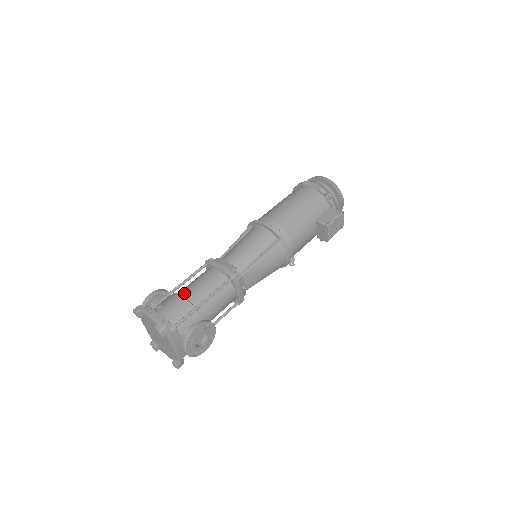
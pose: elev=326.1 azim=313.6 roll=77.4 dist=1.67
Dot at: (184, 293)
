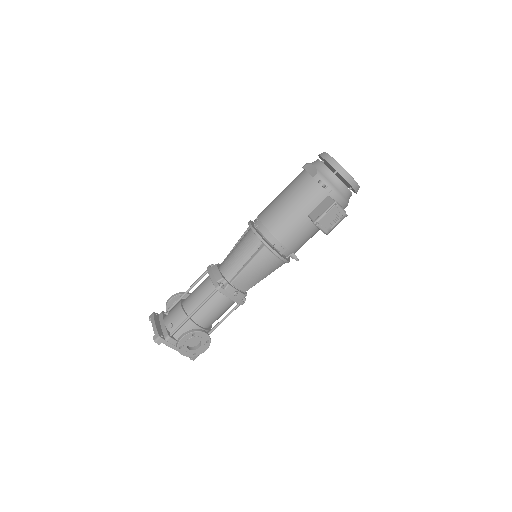
Dot at: (184, 302)
